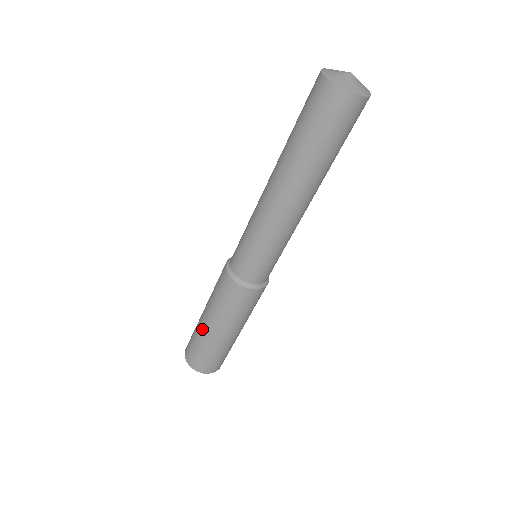
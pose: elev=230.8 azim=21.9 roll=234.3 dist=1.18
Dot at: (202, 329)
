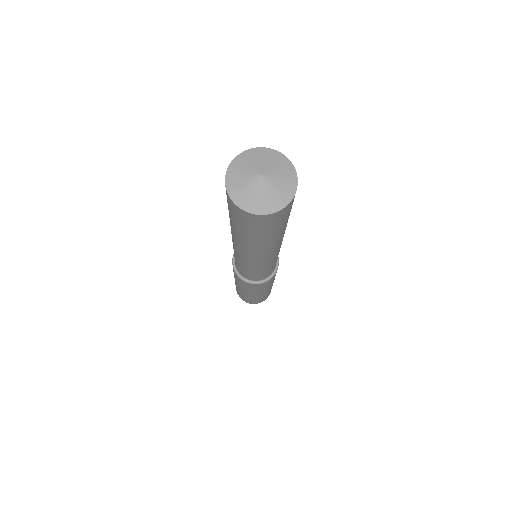
Dot at: (240, 291)
